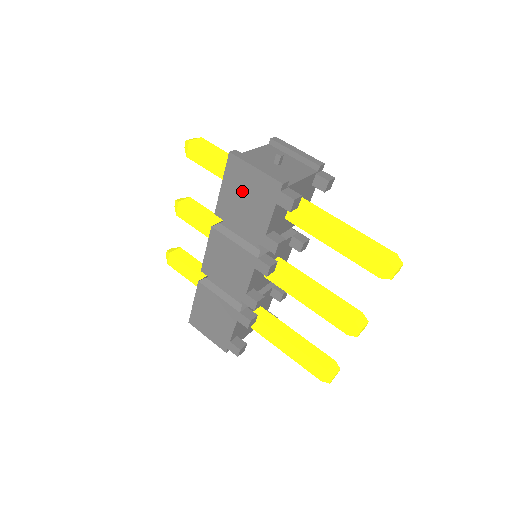
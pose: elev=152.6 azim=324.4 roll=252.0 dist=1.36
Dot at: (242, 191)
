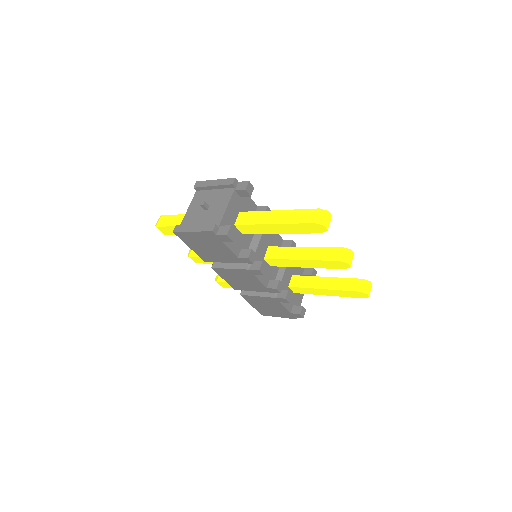
Dot at: (201, 245)
